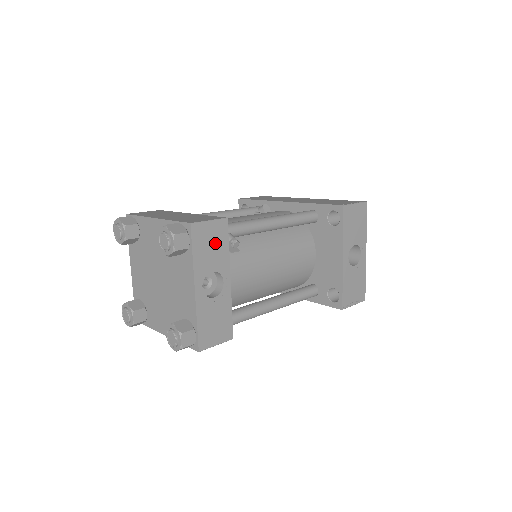
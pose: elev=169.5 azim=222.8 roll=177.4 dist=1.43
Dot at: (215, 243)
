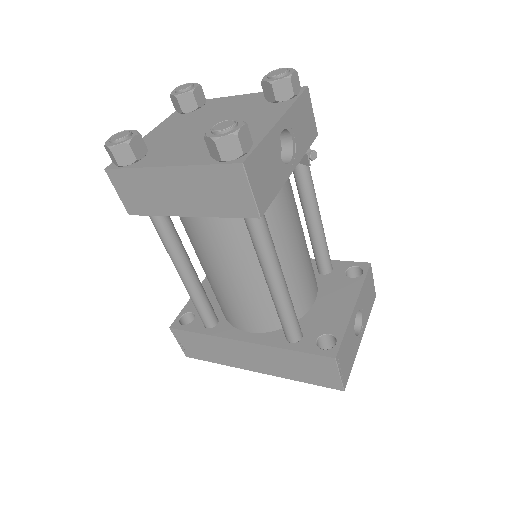
Dot at: (305, 129)
